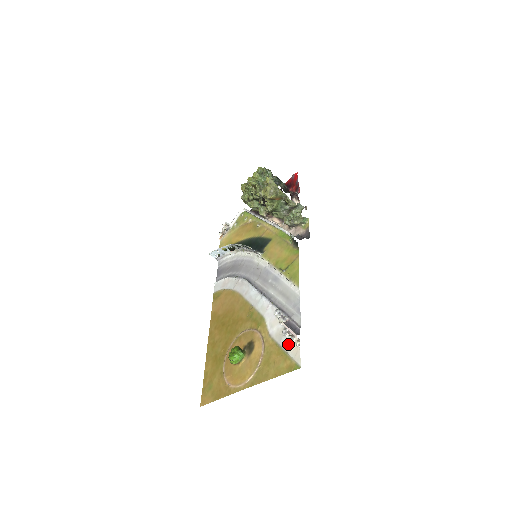
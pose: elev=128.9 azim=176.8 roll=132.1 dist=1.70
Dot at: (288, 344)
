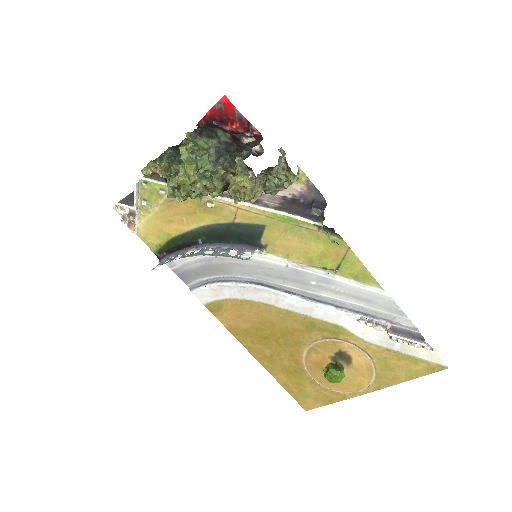
Dot at: (410, 349)
